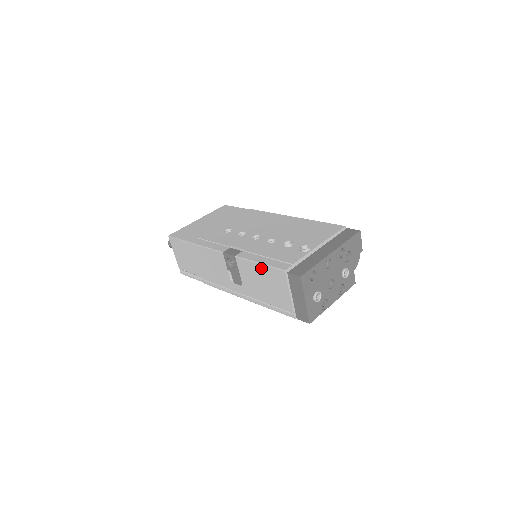
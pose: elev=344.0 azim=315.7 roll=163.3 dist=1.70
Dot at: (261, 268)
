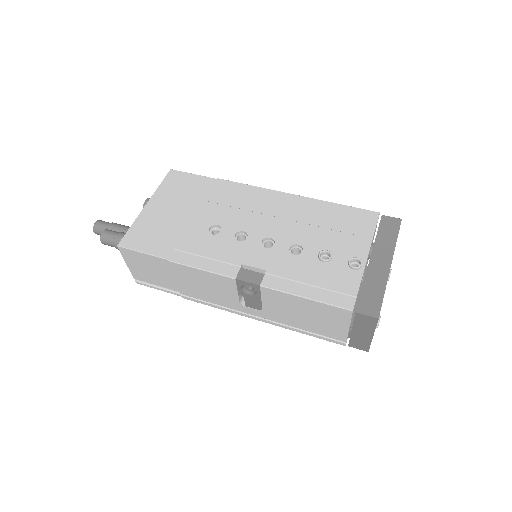
Dot at: (307, 303)
